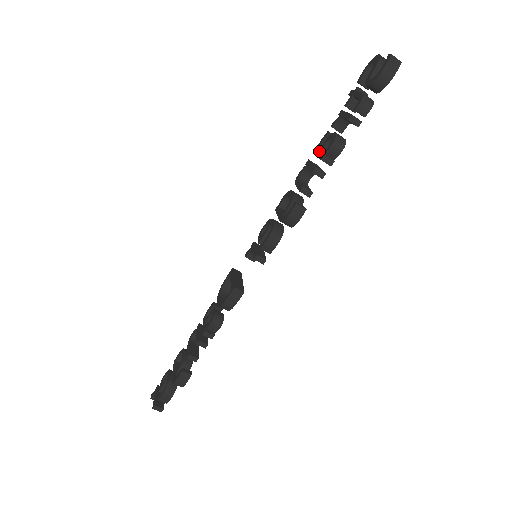
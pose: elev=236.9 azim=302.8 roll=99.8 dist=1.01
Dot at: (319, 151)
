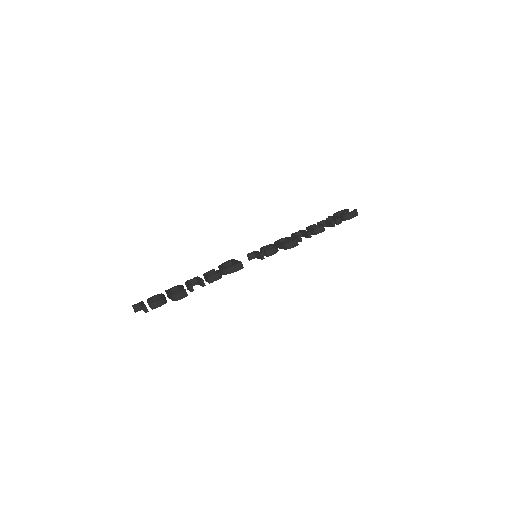
Dot at: (310, 228)
